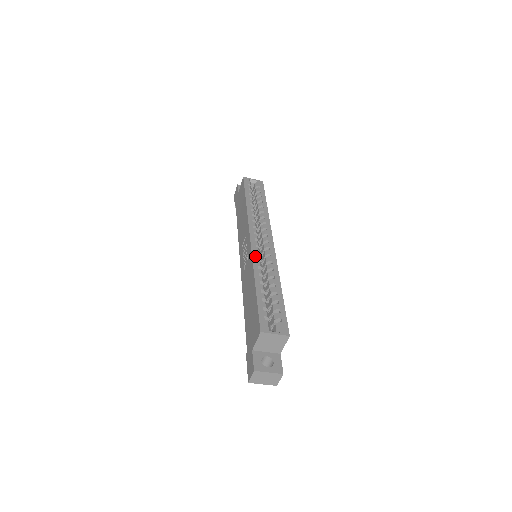
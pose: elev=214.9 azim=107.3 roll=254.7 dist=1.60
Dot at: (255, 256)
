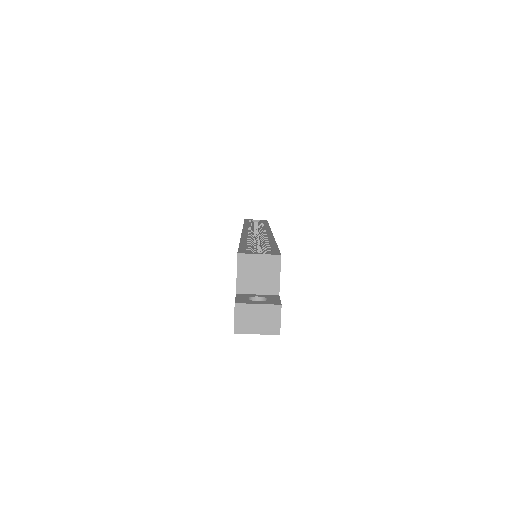
Dot at: (245, 234)
